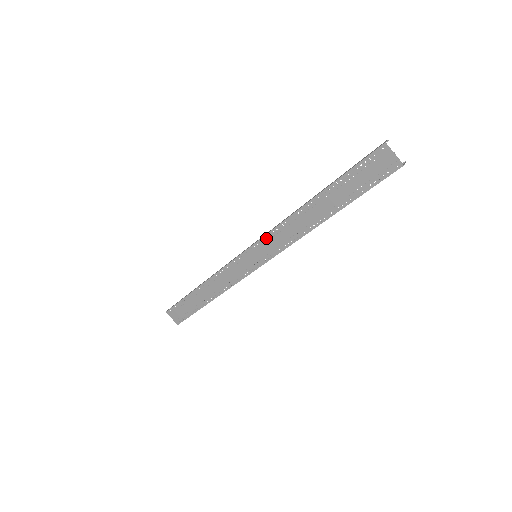
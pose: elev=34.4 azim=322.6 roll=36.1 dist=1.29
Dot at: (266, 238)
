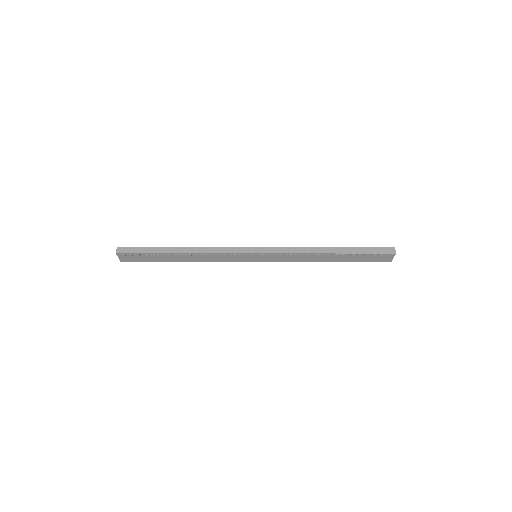
Dot at: (278, 255)
